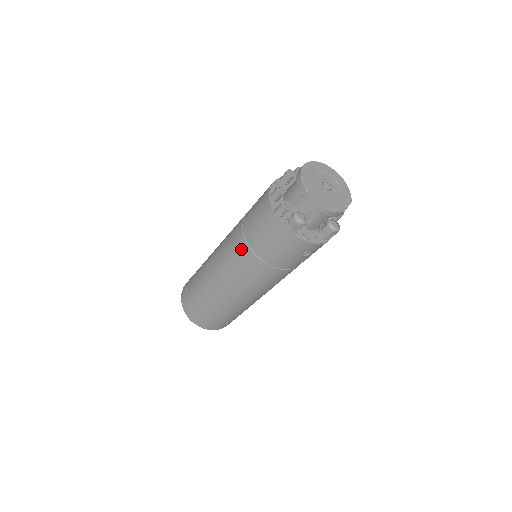
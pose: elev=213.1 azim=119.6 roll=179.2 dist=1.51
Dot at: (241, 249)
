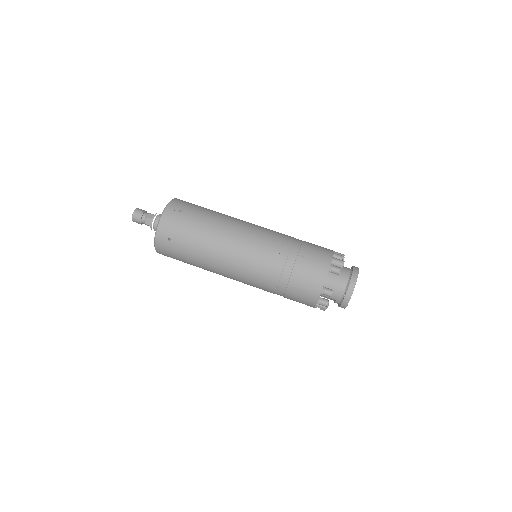
Dot at: (268, 287)
